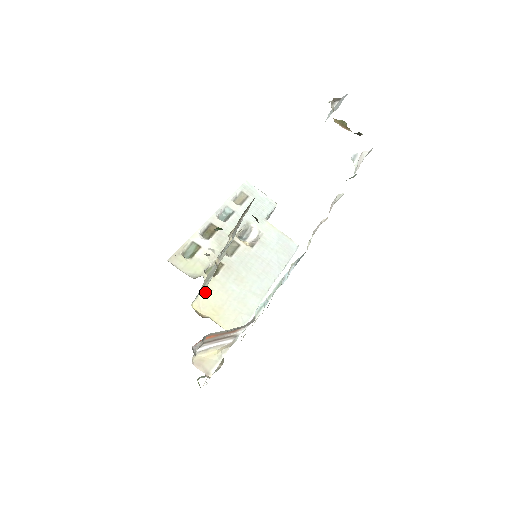
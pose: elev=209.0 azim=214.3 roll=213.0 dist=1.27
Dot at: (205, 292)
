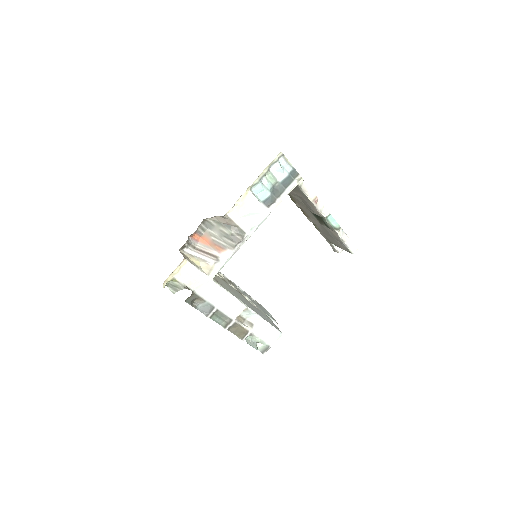
Dot at: occluded
